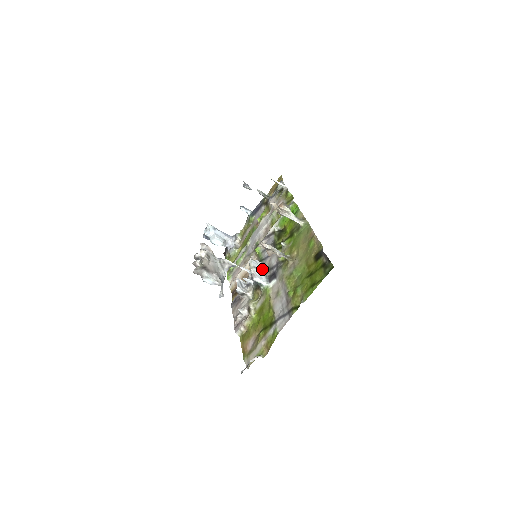
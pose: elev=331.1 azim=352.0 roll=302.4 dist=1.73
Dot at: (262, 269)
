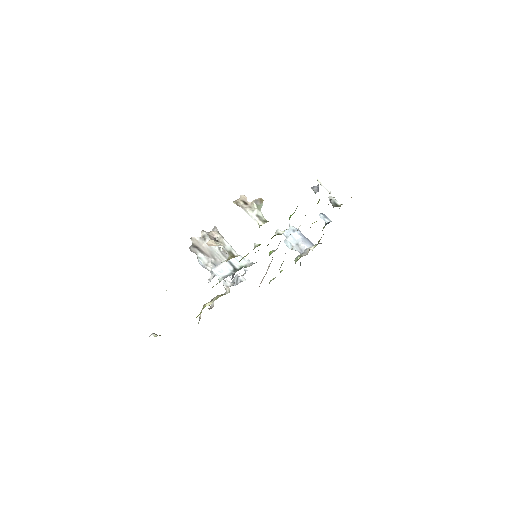
Dot at: (238, 267)
